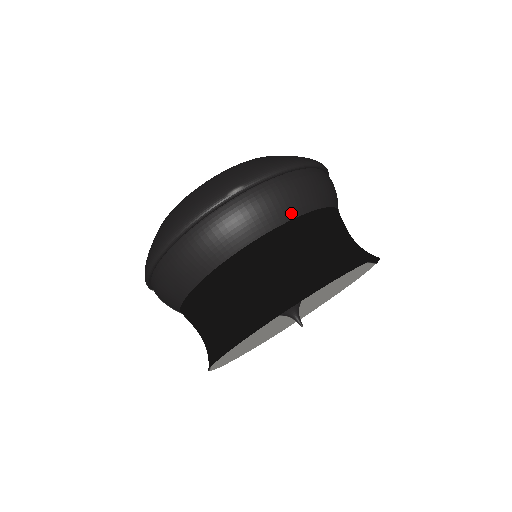
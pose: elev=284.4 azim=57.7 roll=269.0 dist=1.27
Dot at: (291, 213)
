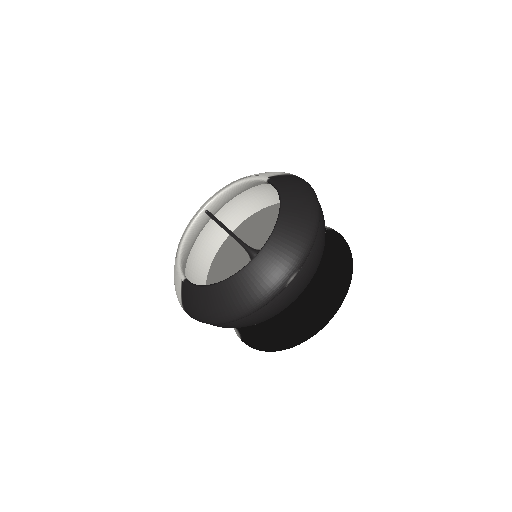
Dot at: (318, 266)
